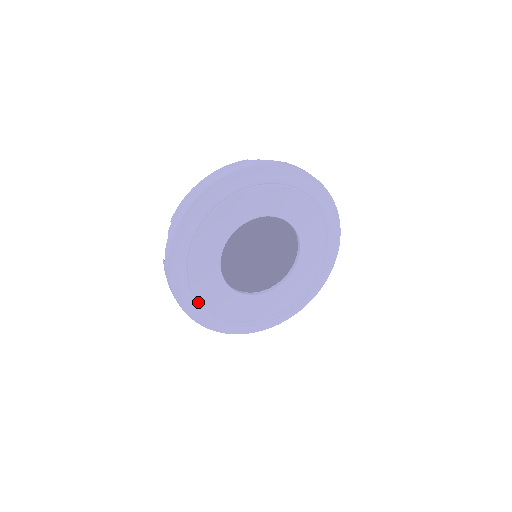
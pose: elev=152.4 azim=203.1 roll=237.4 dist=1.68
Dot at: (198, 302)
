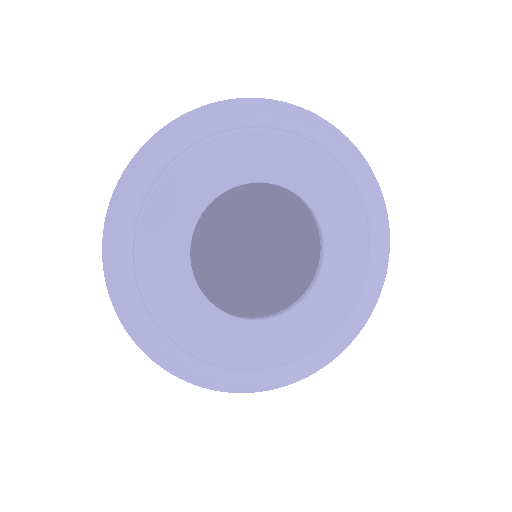
Dot at: (226, 368)
